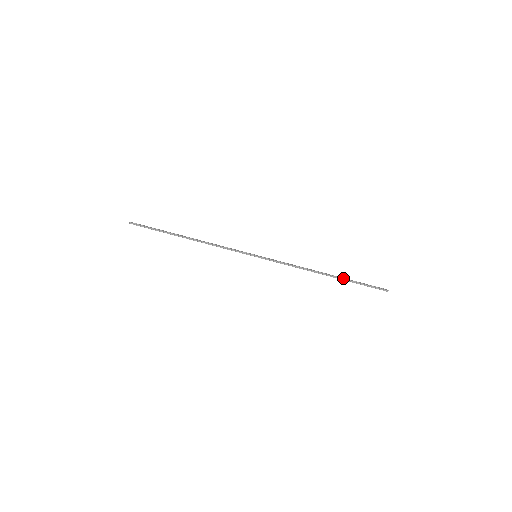
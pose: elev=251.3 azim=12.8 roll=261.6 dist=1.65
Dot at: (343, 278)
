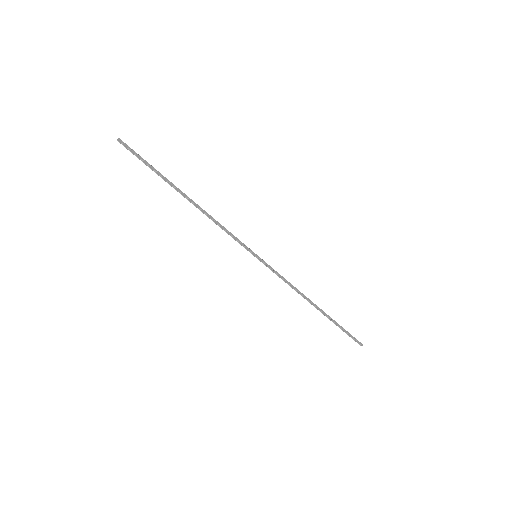
Dot at: (330, 318)
